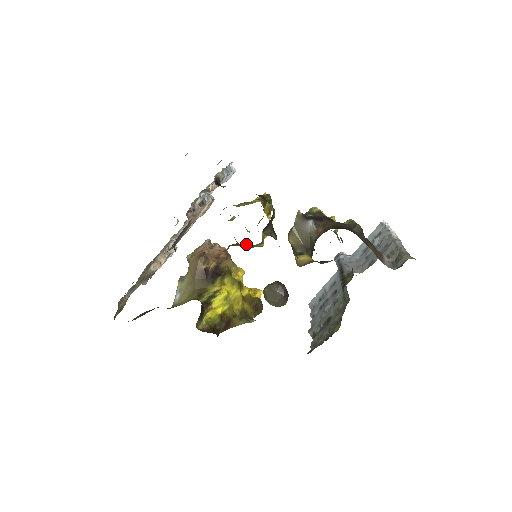
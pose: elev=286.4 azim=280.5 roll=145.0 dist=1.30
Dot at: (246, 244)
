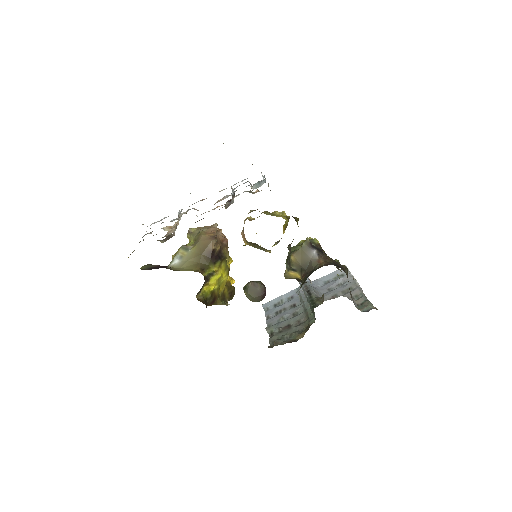
Dot at: (259, 246)
